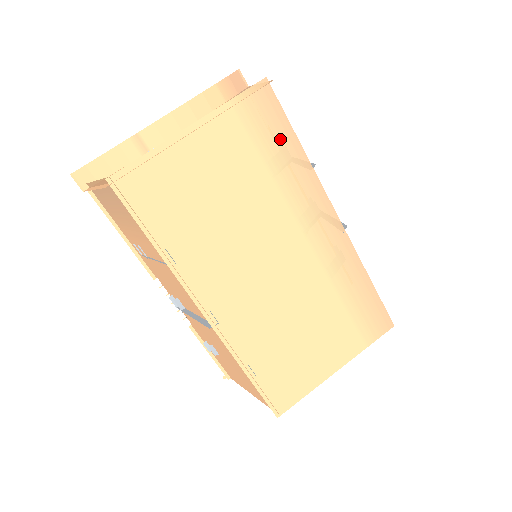
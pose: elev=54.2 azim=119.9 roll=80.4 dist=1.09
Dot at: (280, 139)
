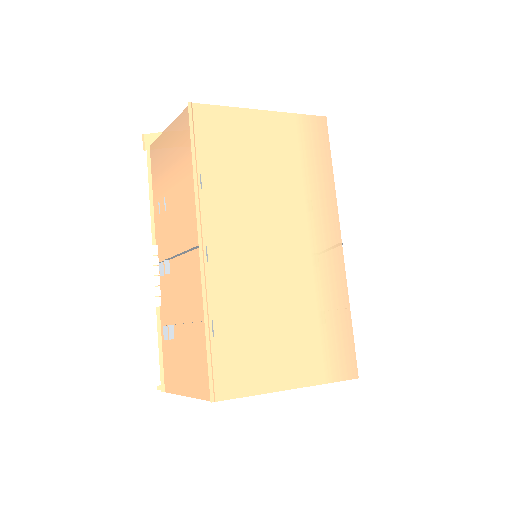
Dot at: (320, 158)
